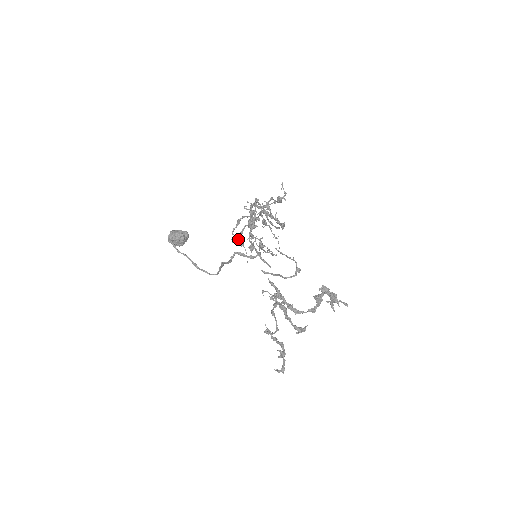
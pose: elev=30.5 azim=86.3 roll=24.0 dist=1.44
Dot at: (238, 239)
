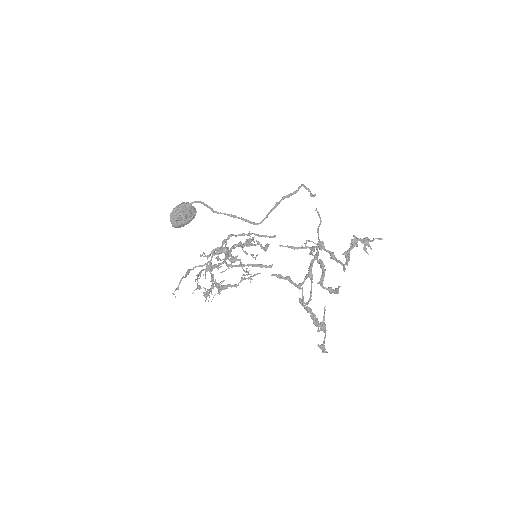
Dot at: (197, 278)
